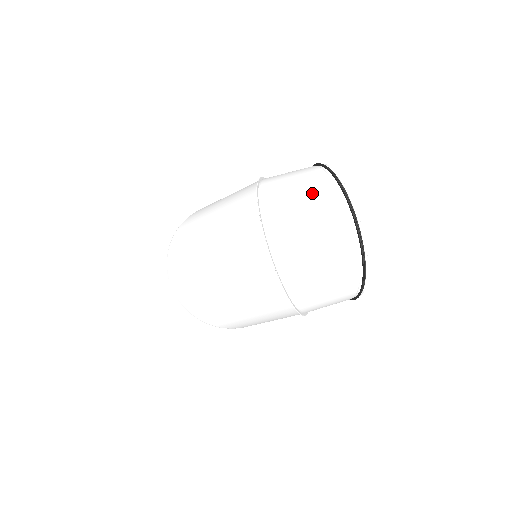
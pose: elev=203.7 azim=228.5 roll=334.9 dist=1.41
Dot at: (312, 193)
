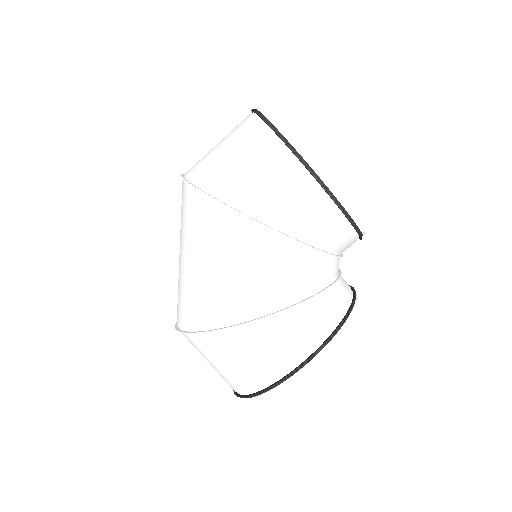
Dot at: occluded
